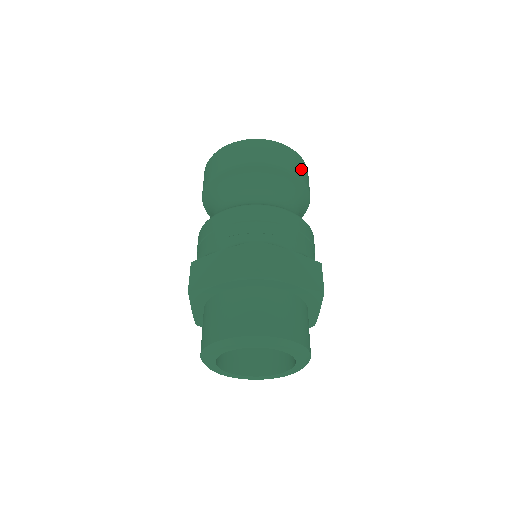
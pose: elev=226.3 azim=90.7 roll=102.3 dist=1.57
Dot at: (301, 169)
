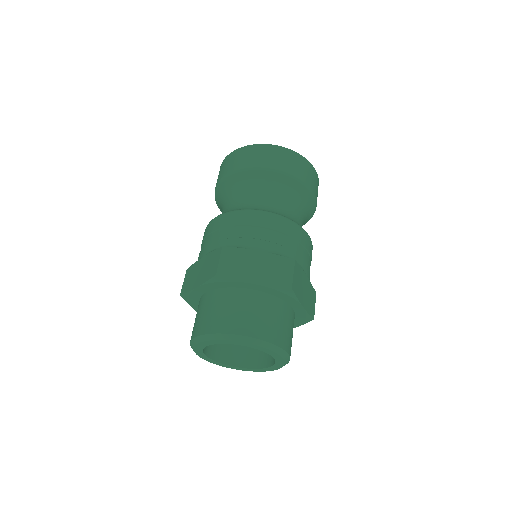
Dot at: (294, 166)
